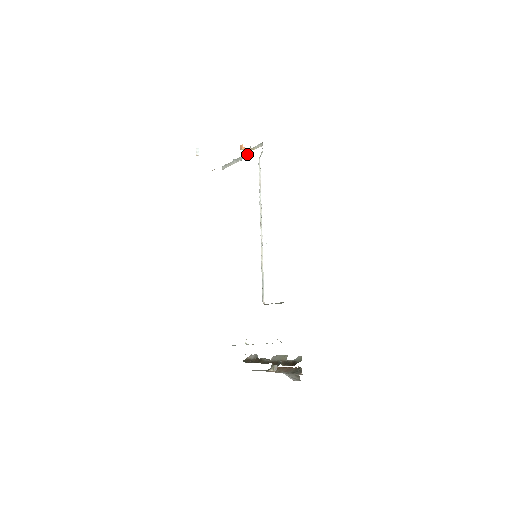
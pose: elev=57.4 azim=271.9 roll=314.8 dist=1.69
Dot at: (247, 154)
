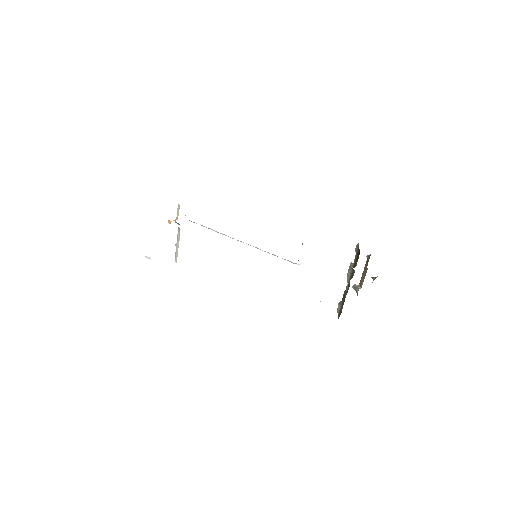
Dot at: (178, 227)
